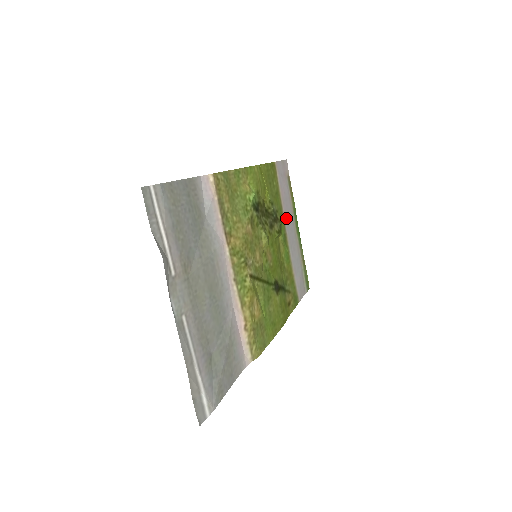
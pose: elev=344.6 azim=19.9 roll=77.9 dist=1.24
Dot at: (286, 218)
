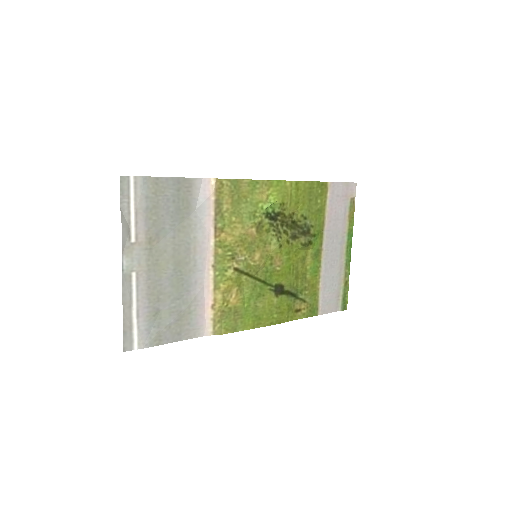
Dot at: (329, 236)
